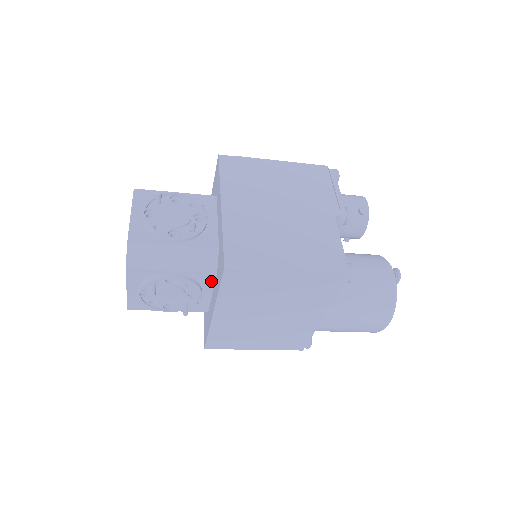
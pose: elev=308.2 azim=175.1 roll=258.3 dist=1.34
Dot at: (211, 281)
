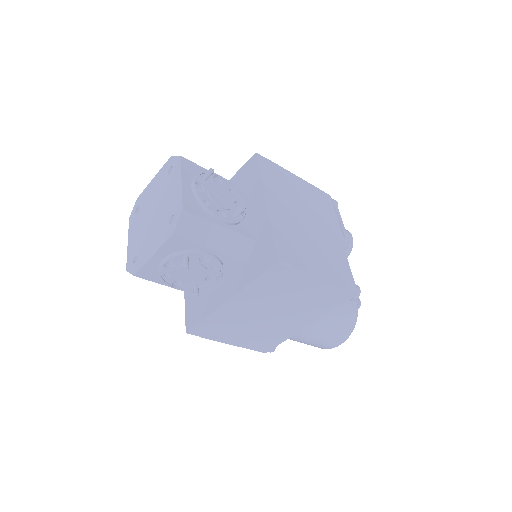
Dot at: (235, 269)
